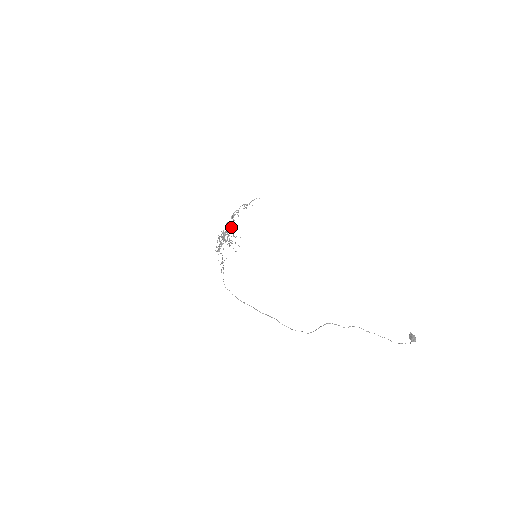
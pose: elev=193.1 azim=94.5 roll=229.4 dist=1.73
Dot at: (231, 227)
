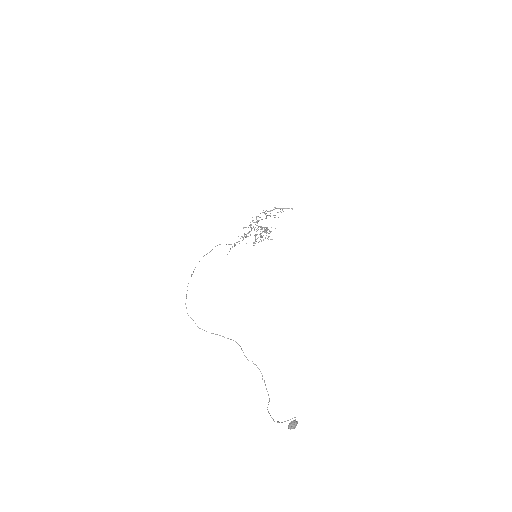
Dot at: occluded
